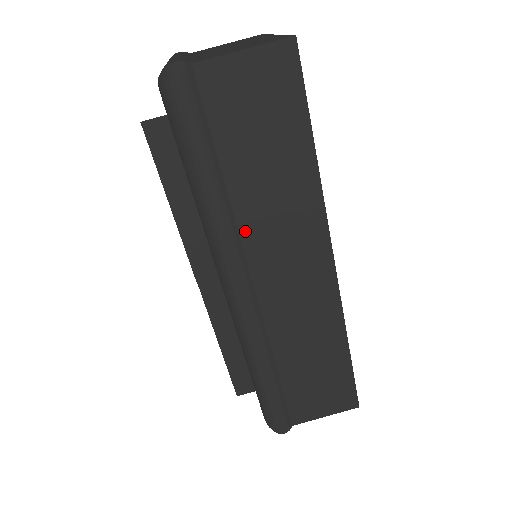
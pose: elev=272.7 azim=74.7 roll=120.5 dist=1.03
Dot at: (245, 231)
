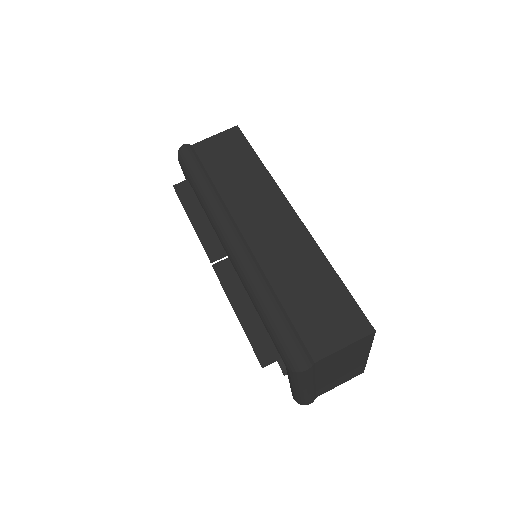
Dot at: (231, 206)
